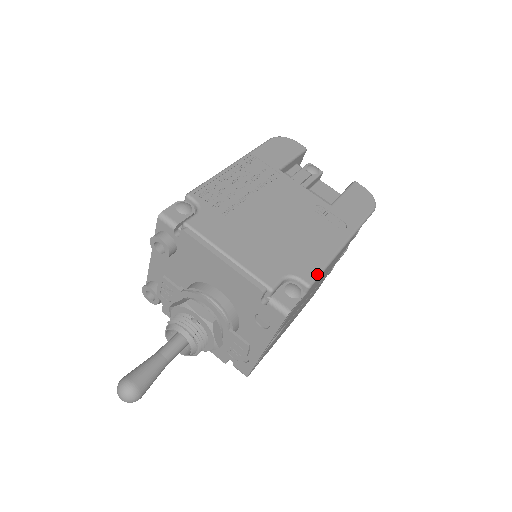
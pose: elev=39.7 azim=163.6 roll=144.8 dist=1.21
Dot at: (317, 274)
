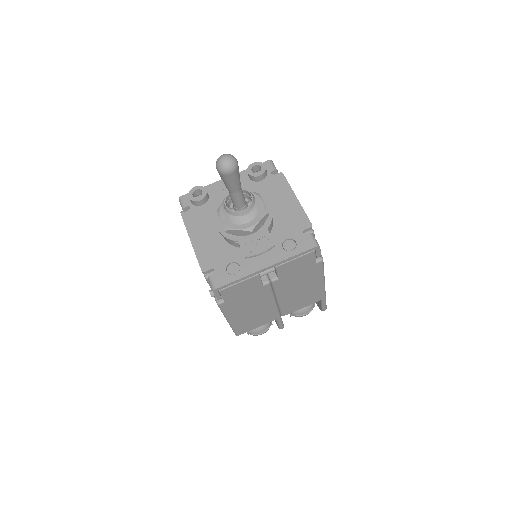
Dot at: occluded
